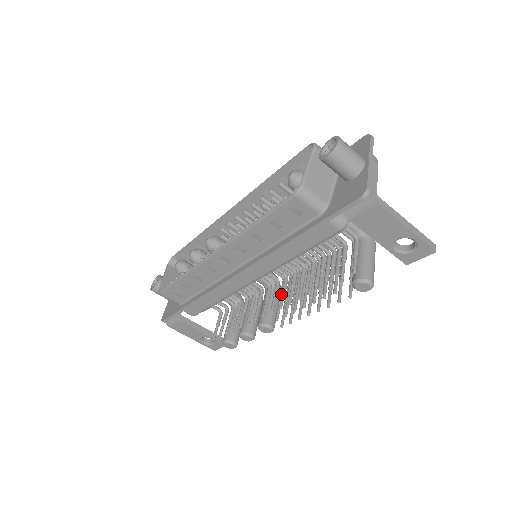
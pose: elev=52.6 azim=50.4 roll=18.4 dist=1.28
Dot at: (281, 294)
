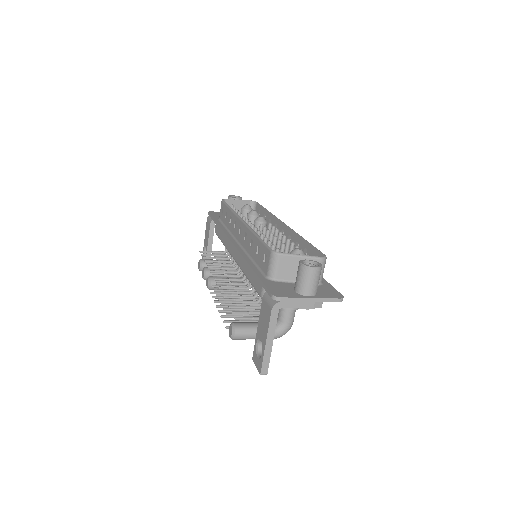
Dot at: occluded
